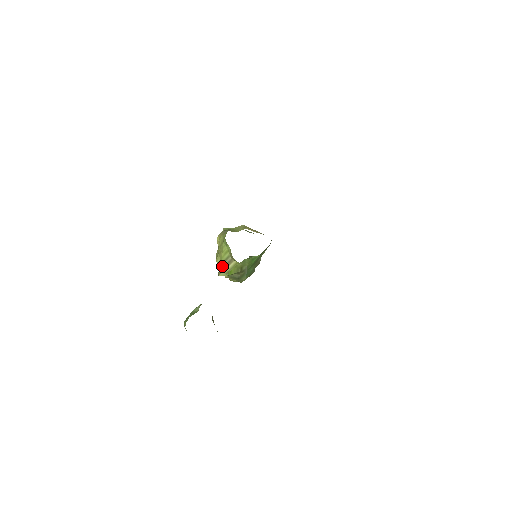
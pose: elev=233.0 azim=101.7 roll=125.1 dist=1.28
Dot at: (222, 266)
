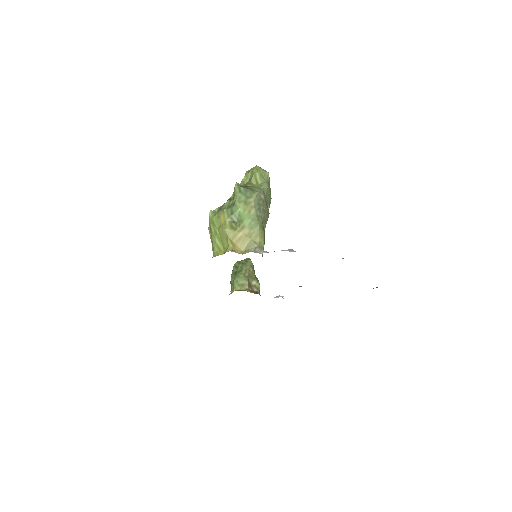
Dot at: occluded
